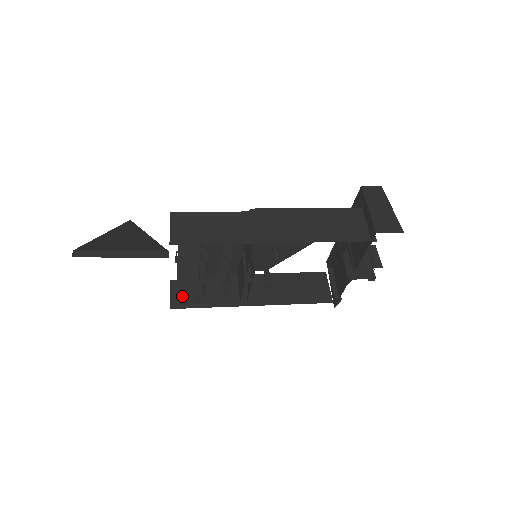
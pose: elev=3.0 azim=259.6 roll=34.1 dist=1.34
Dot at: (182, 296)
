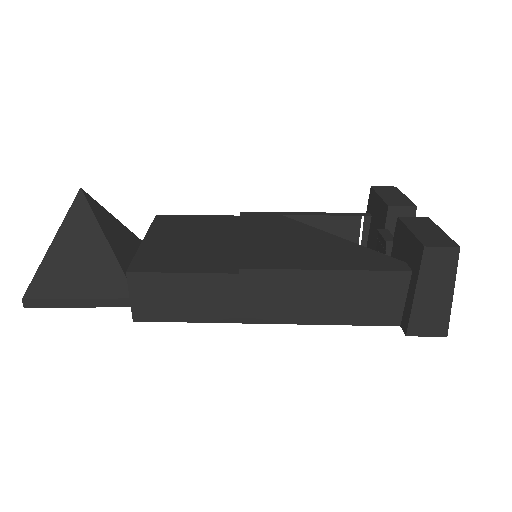
Dot at: occluded
